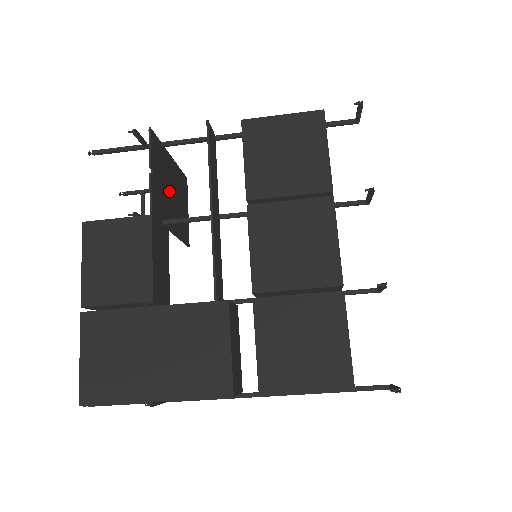
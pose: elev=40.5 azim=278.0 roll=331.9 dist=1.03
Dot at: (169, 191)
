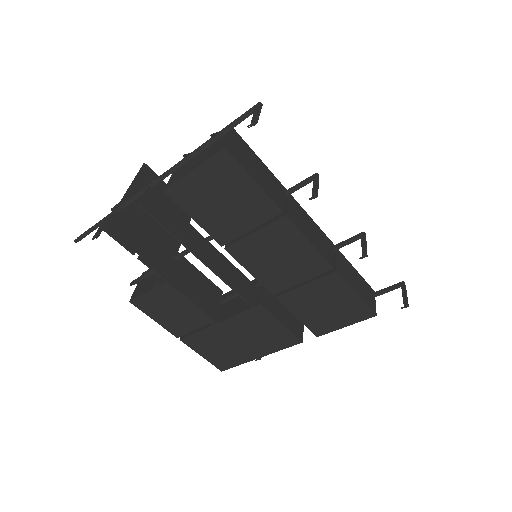
Dot at: (152, 224)
